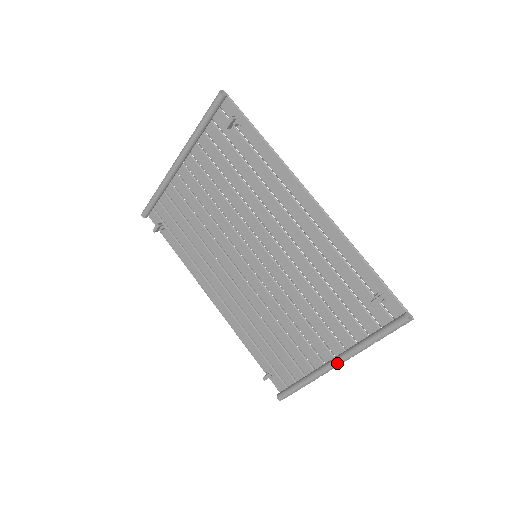
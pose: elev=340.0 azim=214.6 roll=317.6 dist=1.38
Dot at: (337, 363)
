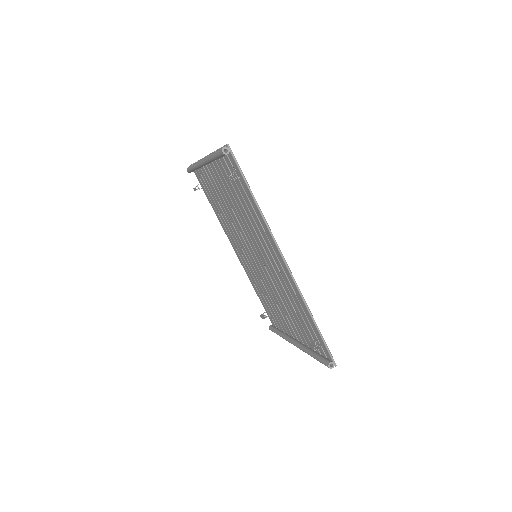
Dot at: (296, 346)
